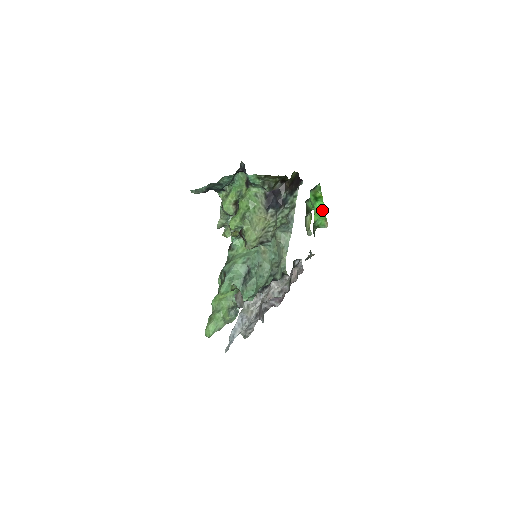
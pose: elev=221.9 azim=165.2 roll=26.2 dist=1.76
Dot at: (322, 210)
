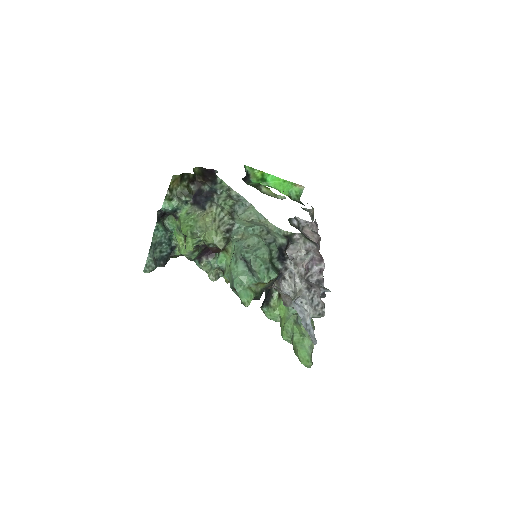
Dot at: (279, 181)
